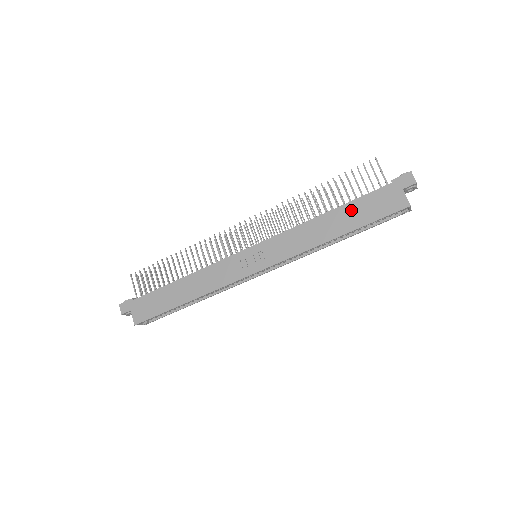
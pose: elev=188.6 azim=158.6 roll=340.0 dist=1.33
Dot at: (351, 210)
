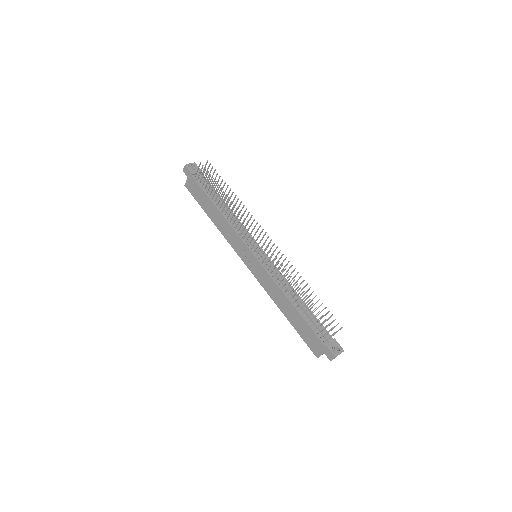
Dot at: (300, 321)
